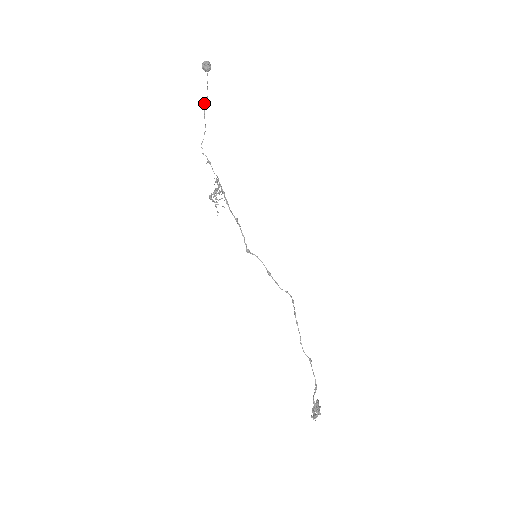
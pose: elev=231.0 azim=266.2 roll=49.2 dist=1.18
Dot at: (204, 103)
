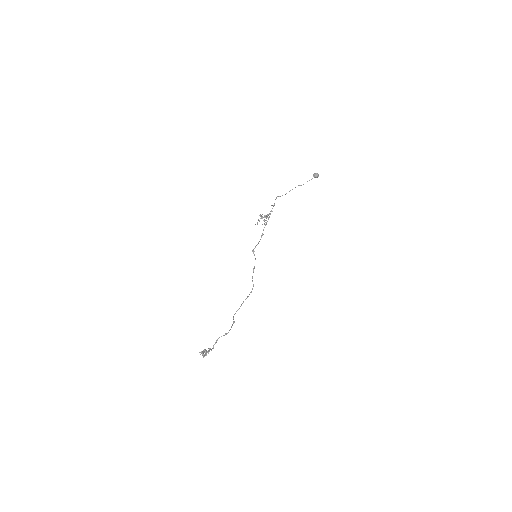
Dot at: occluded
